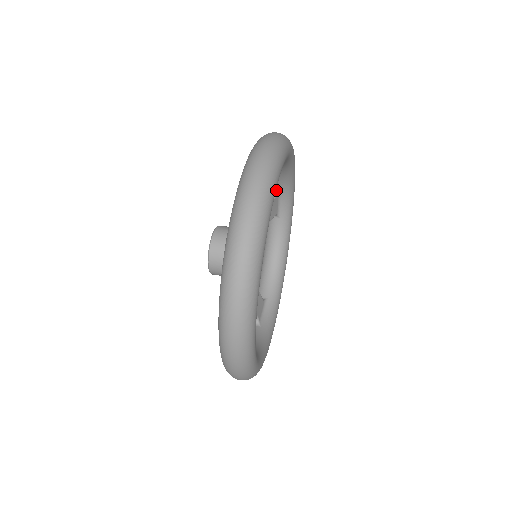
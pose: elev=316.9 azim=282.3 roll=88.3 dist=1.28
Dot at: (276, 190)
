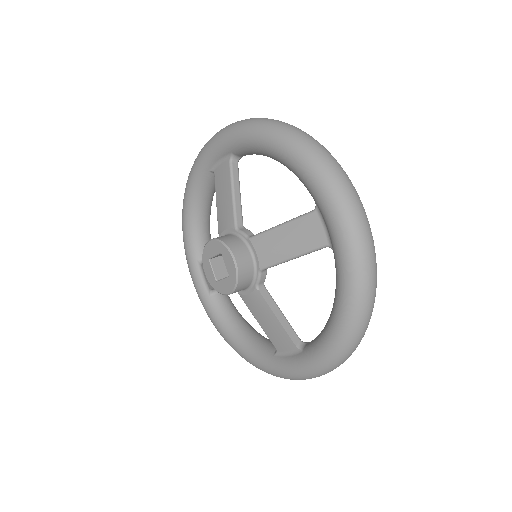
Dot at: occluded
